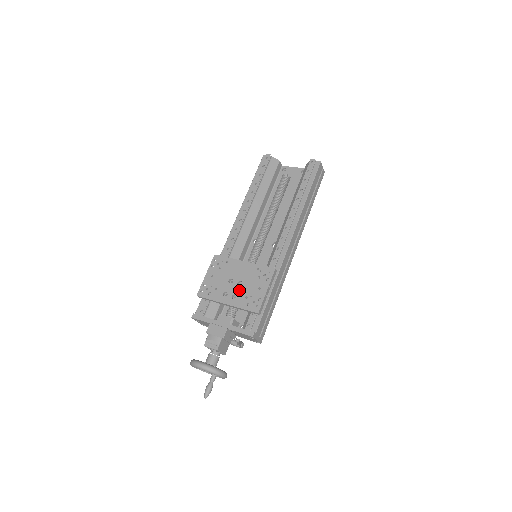
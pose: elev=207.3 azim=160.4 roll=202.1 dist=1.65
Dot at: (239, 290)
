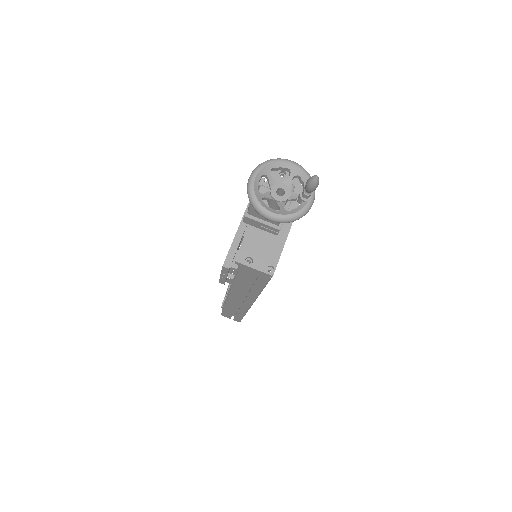
Dot at: occluded
